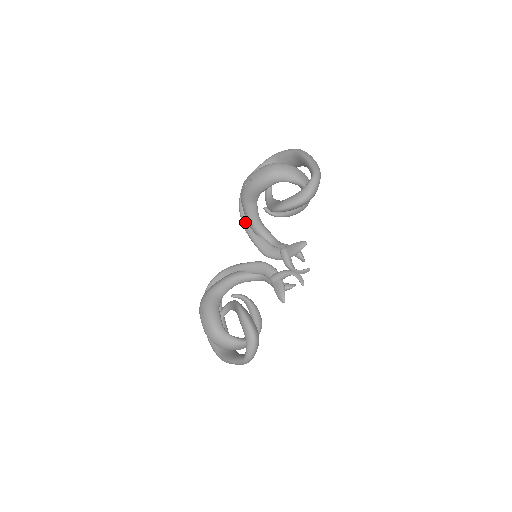
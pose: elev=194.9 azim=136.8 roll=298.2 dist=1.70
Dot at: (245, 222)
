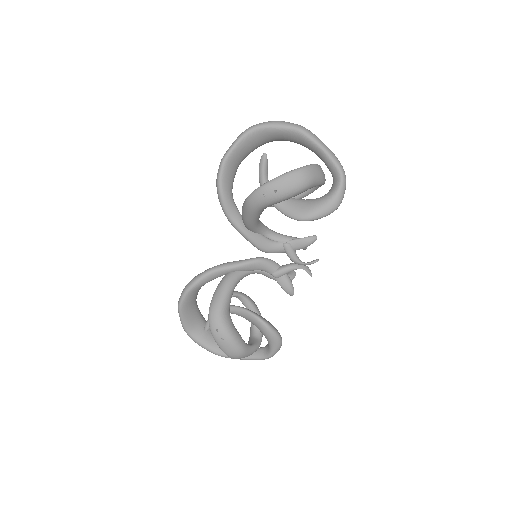
Dot at: (233, 218)
